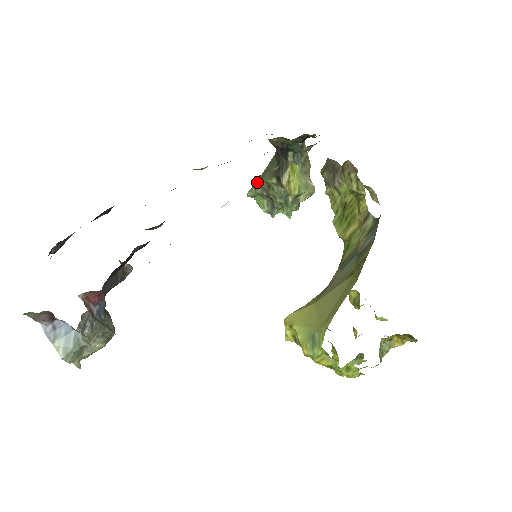
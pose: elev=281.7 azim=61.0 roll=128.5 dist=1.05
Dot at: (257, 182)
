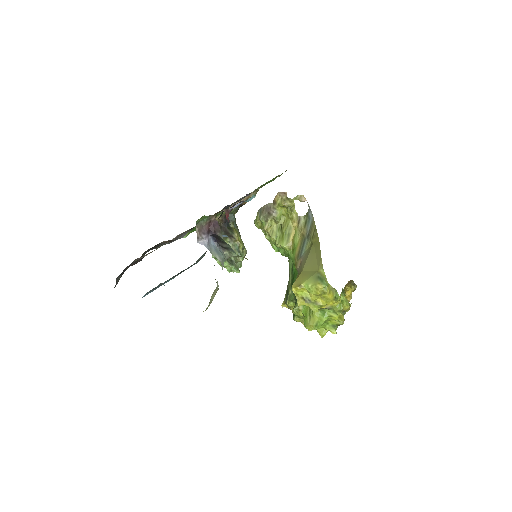
Dot at: occluded
